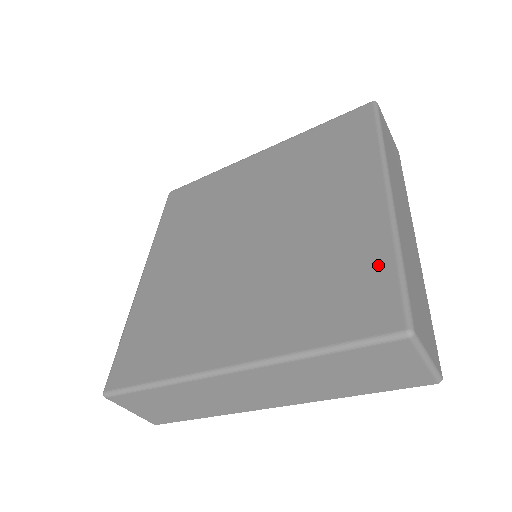
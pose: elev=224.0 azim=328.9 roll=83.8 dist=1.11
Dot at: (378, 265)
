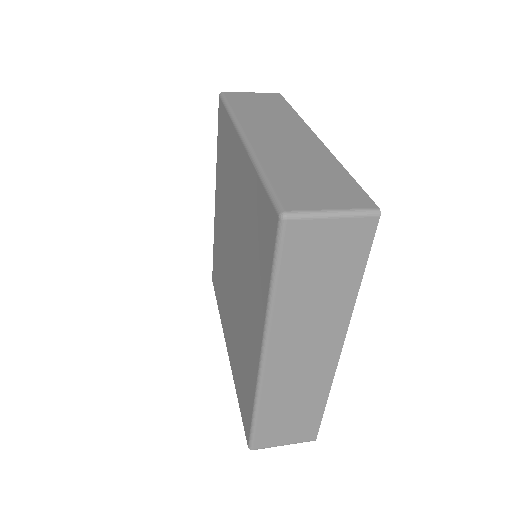
Dot at: (249, 401)
